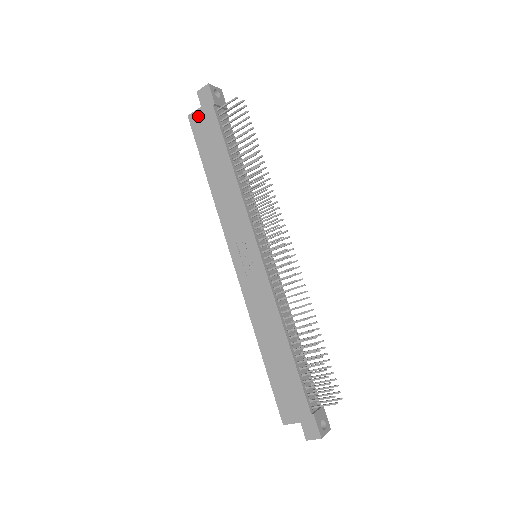
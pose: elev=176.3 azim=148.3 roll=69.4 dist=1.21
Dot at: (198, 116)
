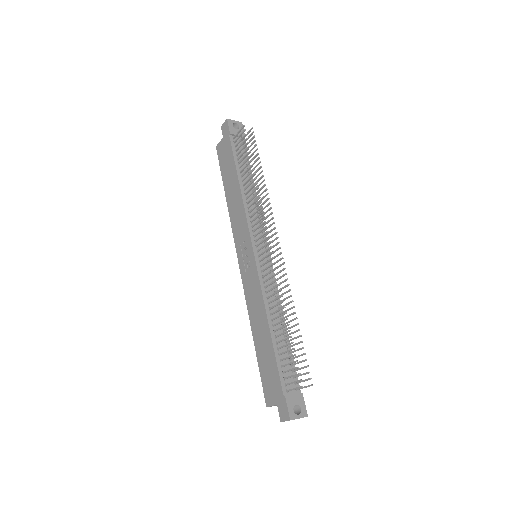
Dot at: (221, 145)
